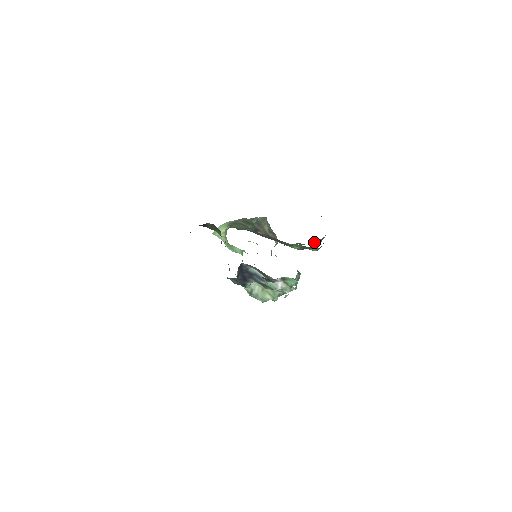
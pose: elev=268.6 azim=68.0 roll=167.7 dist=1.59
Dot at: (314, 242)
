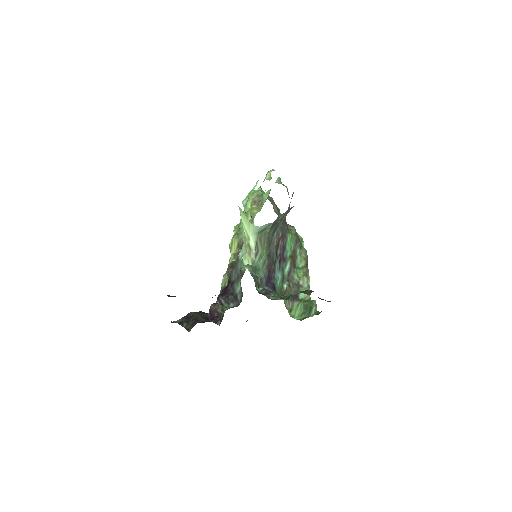
Dot at: (296, 307)
